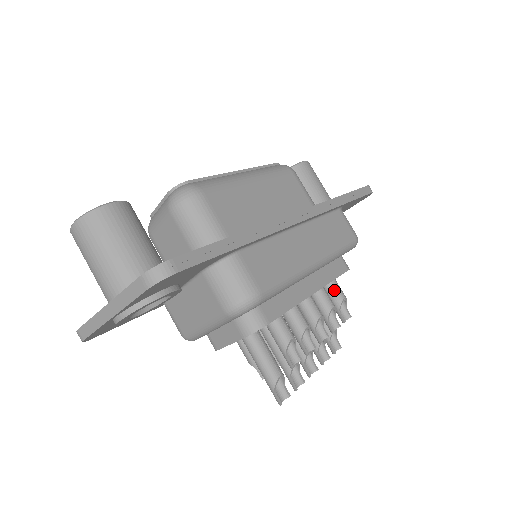
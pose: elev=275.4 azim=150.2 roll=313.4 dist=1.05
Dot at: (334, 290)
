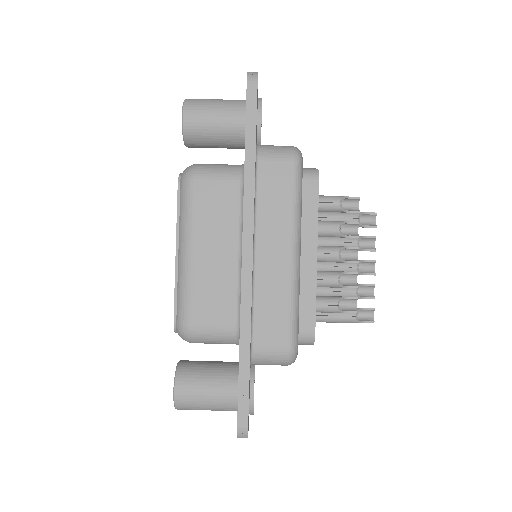
Dot at: (326, 209)
